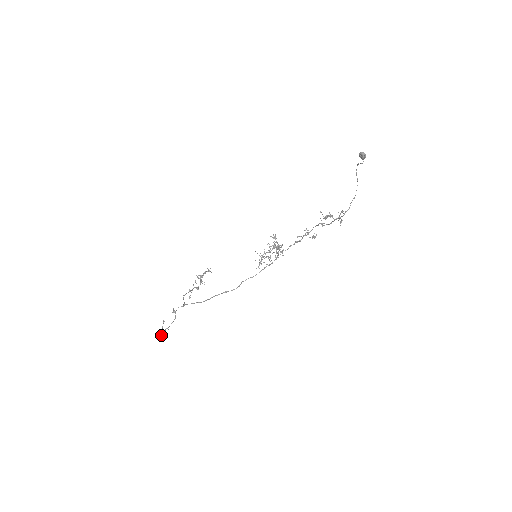
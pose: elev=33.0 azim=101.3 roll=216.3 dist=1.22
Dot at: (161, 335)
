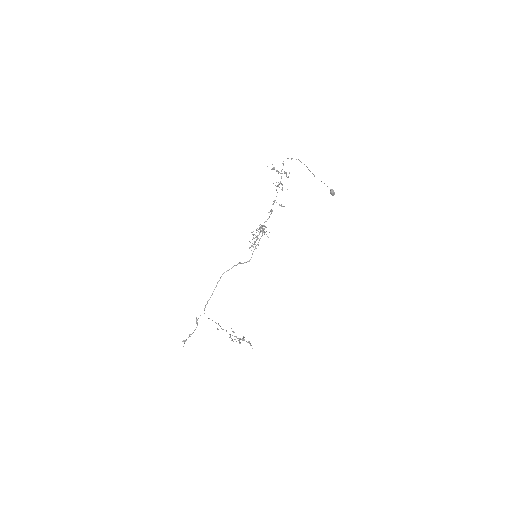
Dot at: (184, 342)
